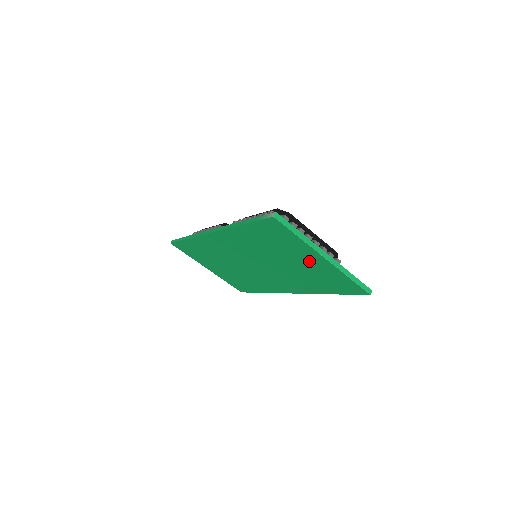
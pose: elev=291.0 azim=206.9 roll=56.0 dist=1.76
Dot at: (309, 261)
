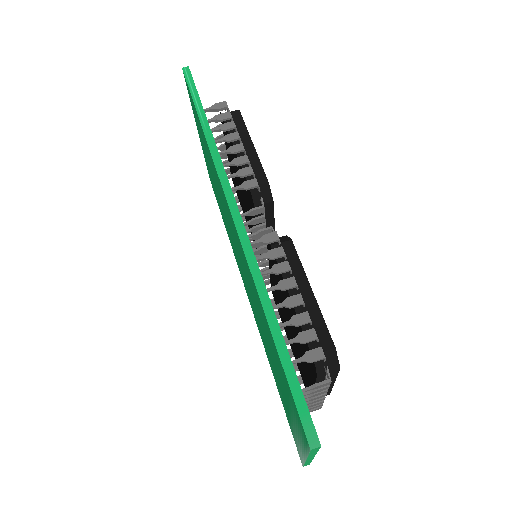
Dot at: occluded
